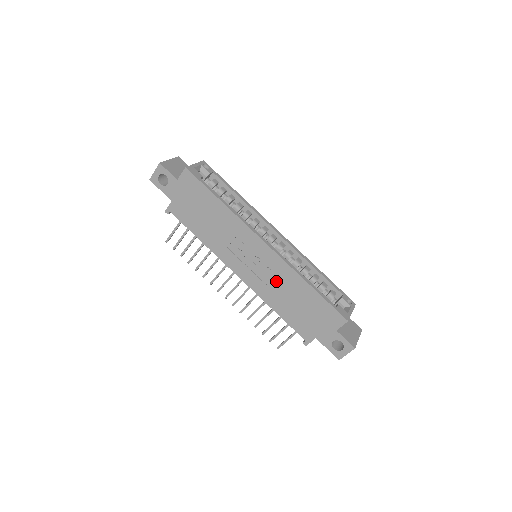
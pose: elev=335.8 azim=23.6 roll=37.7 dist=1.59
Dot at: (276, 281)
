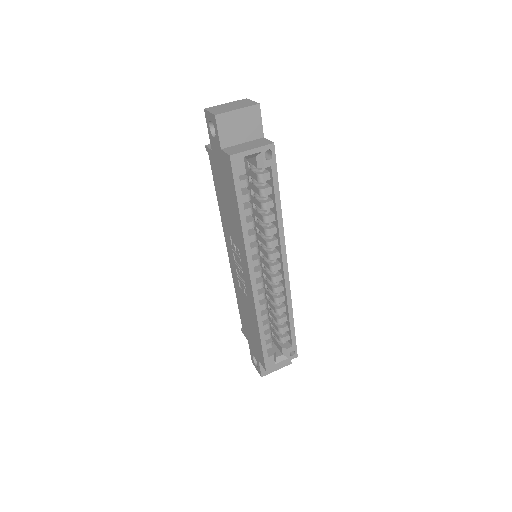
Dot at: (245, 296)
